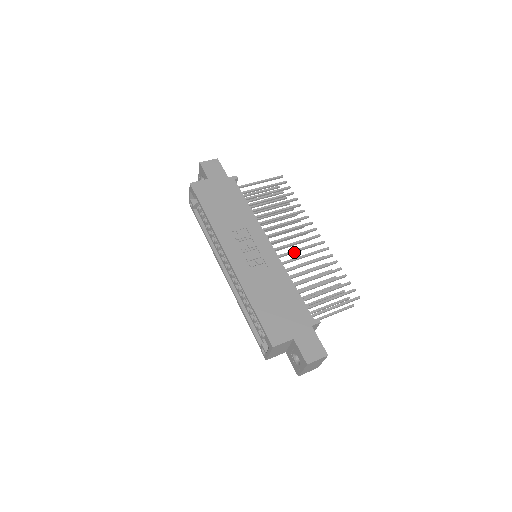
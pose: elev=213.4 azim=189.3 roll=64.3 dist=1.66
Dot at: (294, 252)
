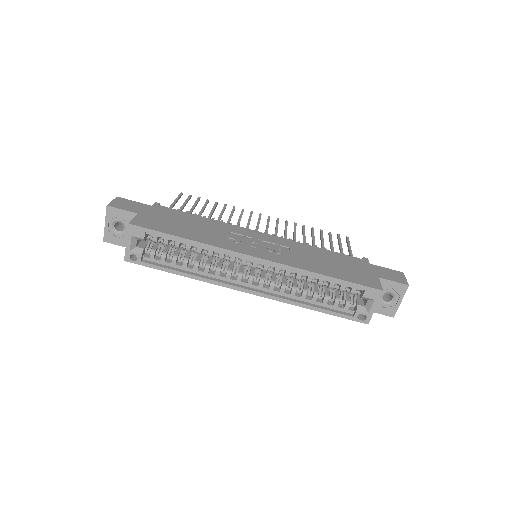
Dot at: occluded
